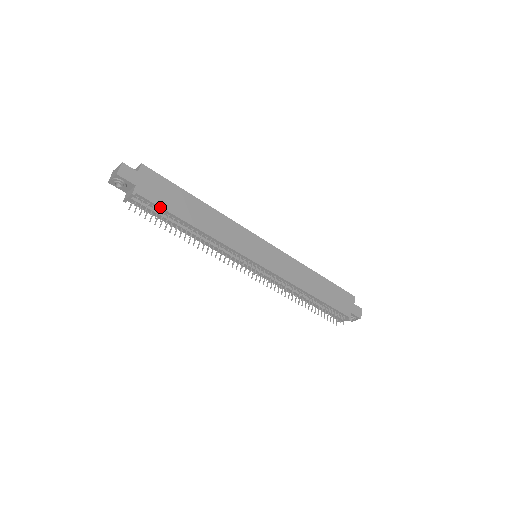
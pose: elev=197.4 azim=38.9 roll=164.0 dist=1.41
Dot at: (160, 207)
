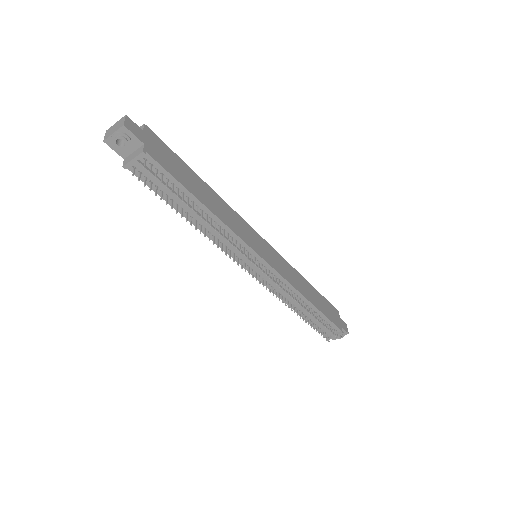
Dot at: (171, 175)
